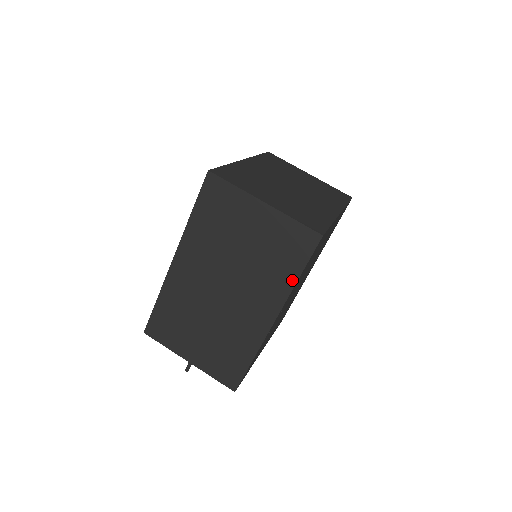
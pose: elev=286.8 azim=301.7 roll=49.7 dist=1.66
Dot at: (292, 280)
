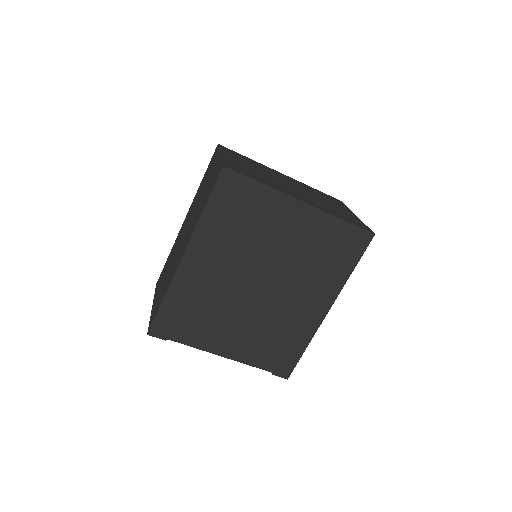
Dot at: (201, 213)
